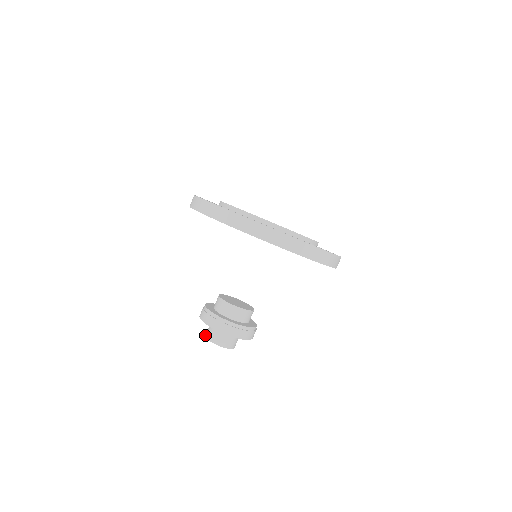
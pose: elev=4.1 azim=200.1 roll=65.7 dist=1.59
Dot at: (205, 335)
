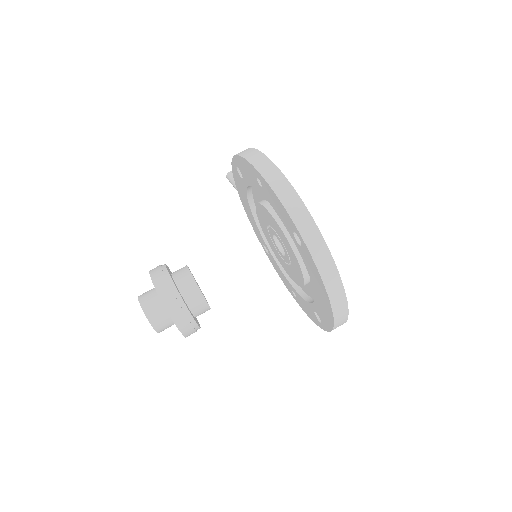
Dot at: (143, 310)
